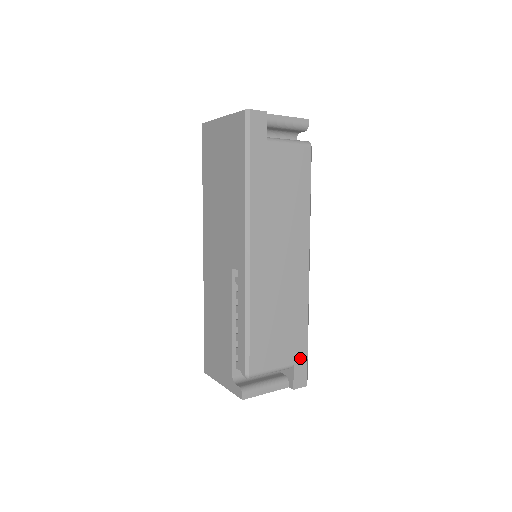
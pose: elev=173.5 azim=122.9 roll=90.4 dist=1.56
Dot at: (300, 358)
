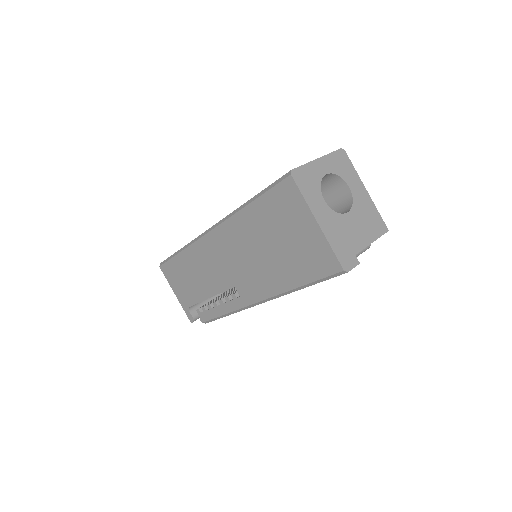
Dot at: occluded
